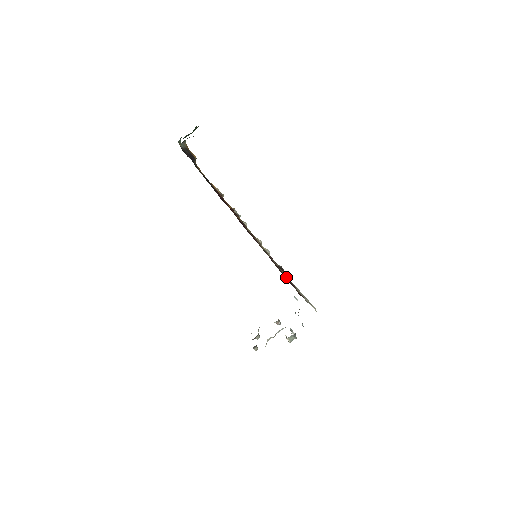
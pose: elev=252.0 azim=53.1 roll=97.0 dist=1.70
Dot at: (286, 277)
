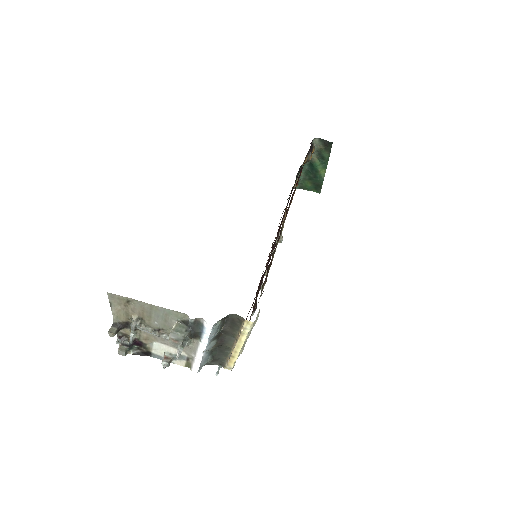
Dot at: (271, 263)
